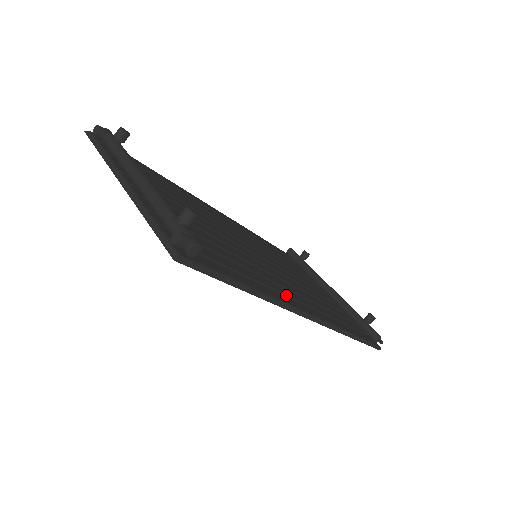
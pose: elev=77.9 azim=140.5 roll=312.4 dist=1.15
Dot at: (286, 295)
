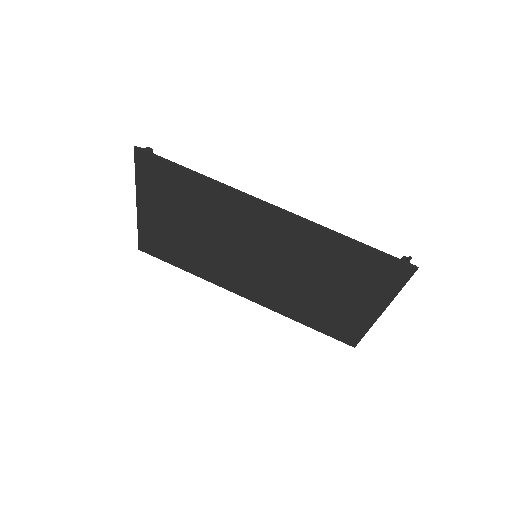
Dot at: (250, 209)
